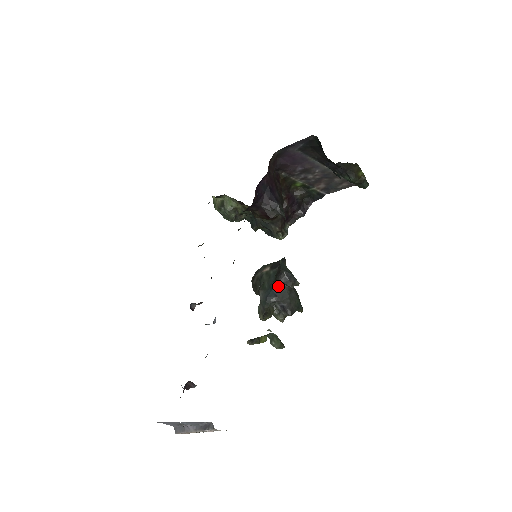
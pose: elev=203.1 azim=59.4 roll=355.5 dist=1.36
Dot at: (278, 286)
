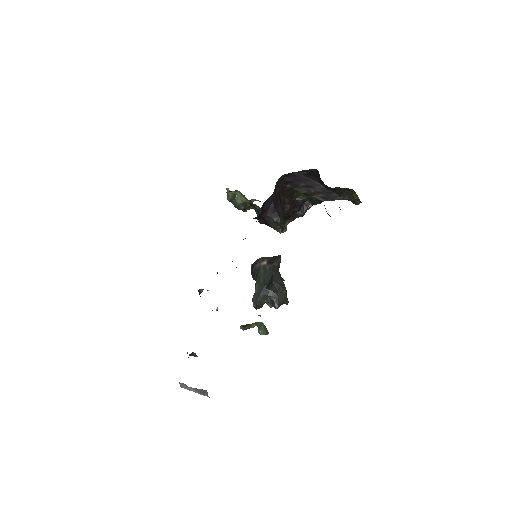
Dot at: occluded
